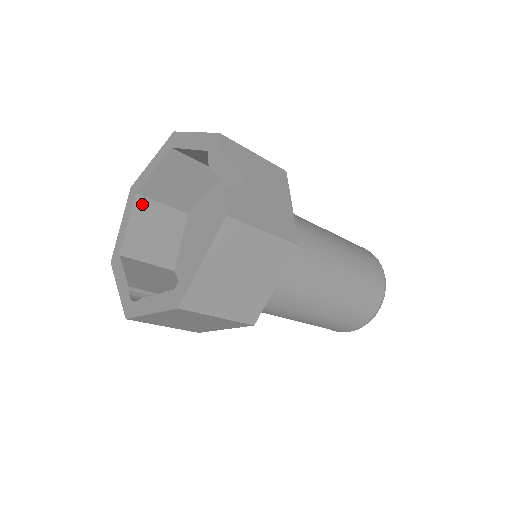
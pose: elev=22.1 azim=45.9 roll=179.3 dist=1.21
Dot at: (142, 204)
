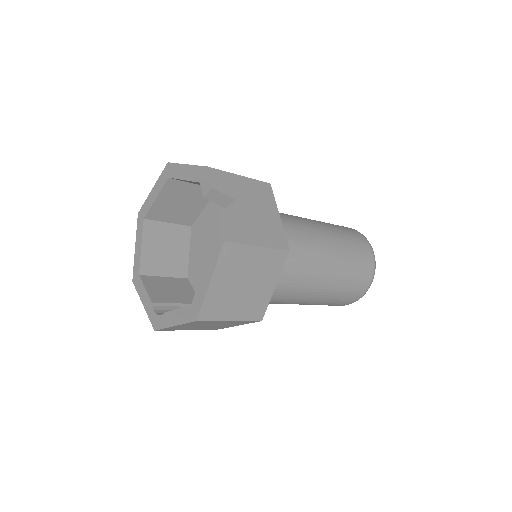
Dot at: (150, 227)
